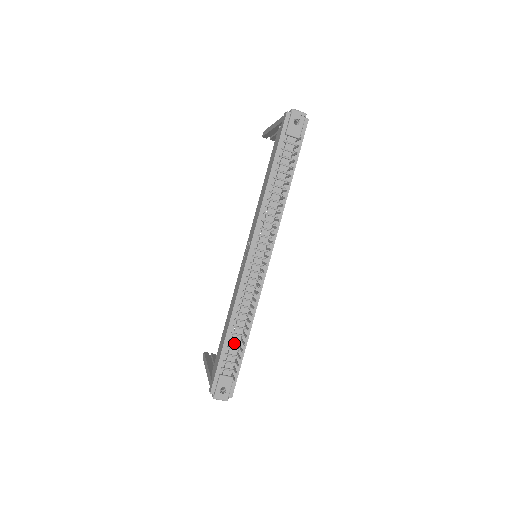
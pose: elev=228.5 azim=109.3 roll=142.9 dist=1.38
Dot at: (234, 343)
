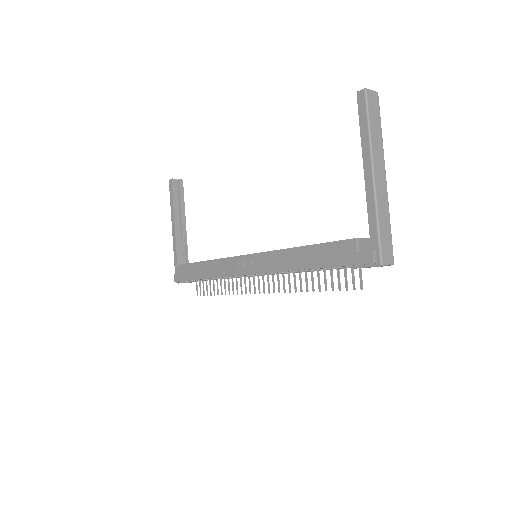
Dot at: occluded
